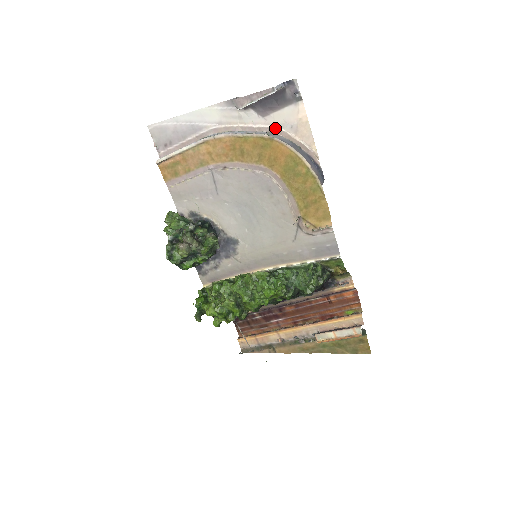
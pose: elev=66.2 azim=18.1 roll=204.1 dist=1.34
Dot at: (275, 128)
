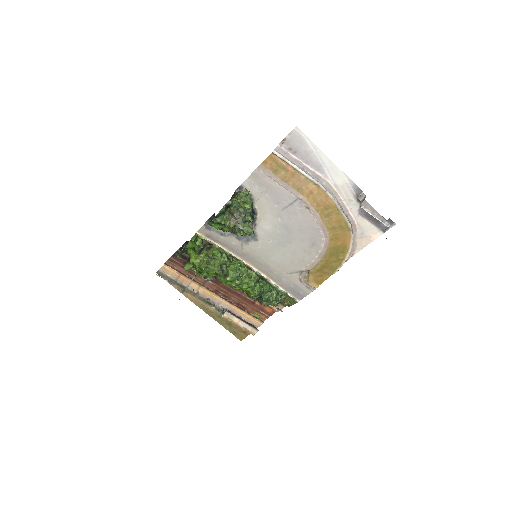
Dot at: (356, 225)
